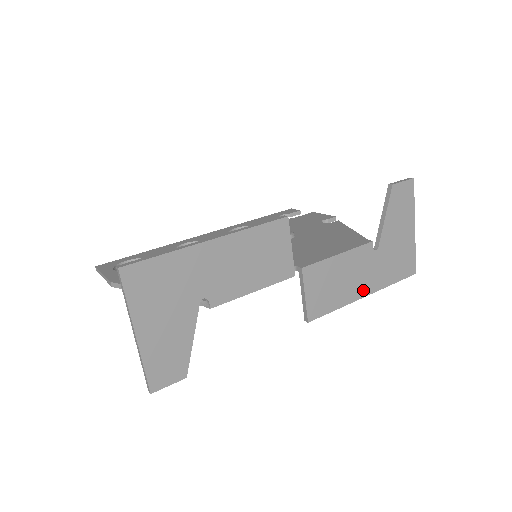
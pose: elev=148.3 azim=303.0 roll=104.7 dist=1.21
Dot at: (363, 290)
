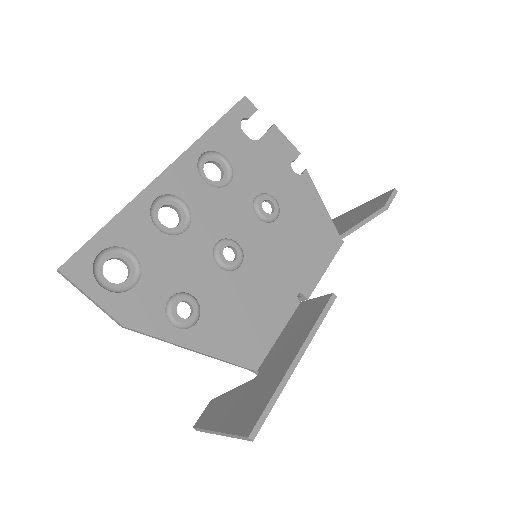
Dot at: occluded
